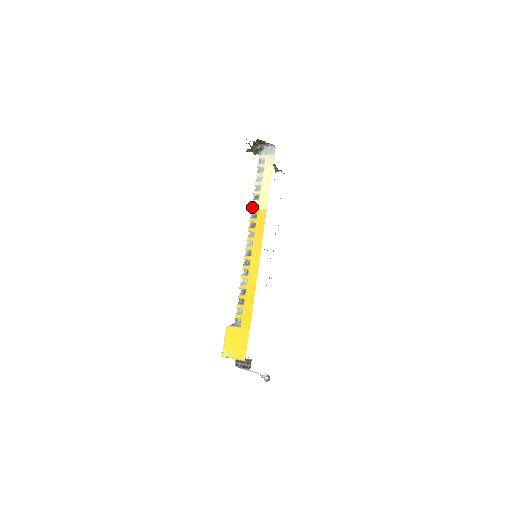
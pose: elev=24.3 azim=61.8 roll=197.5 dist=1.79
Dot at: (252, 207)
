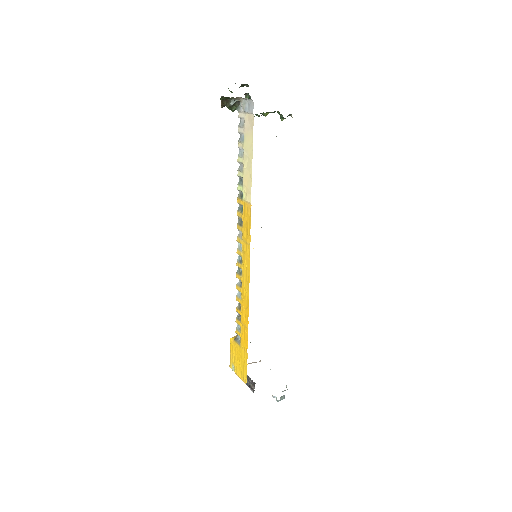
Dot at: (238, 195)
